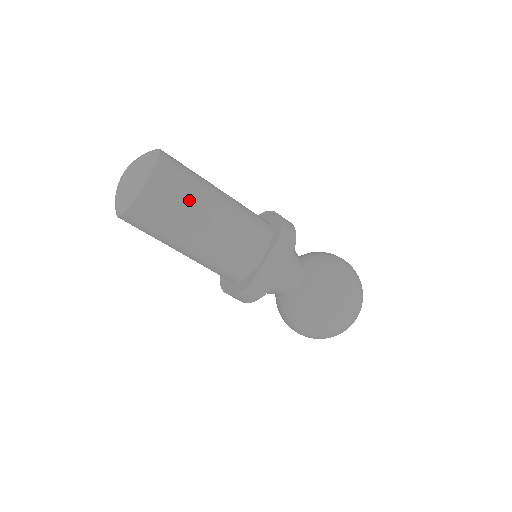
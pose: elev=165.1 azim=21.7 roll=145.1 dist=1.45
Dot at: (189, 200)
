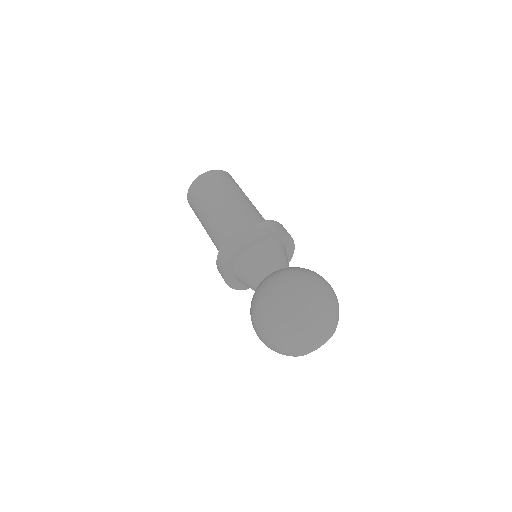
Dot at: (225, 186)
